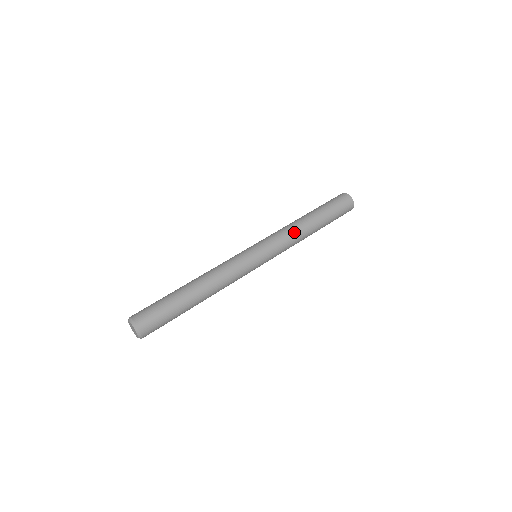
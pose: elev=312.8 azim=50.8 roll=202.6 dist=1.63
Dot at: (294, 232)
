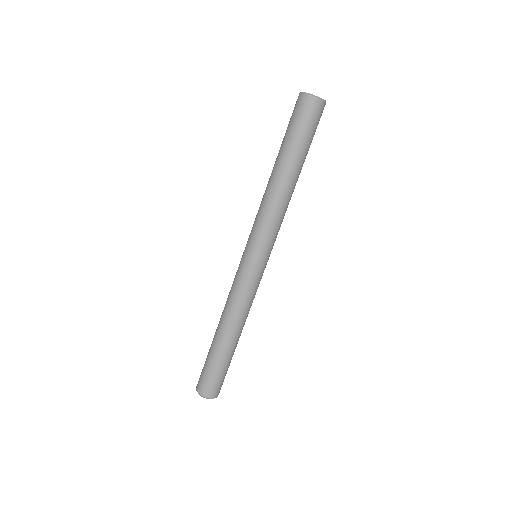
Dot at: (272, 206)
